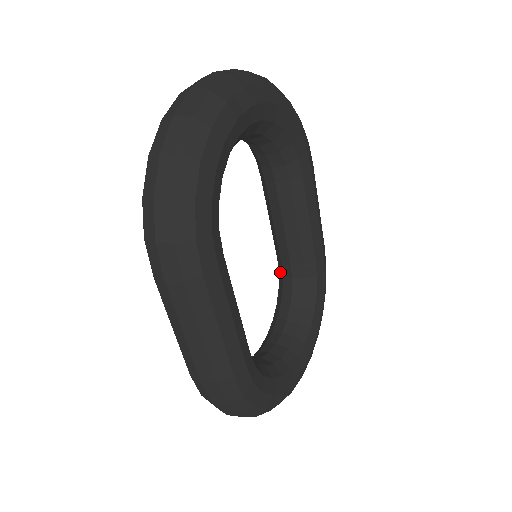
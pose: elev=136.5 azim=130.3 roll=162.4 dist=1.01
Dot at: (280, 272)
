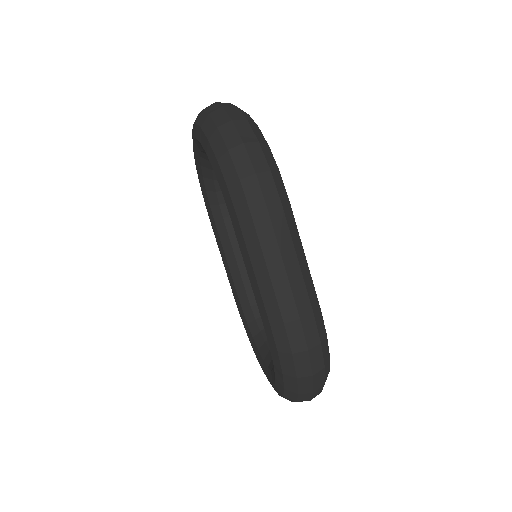
Dot at: (245, 307)
